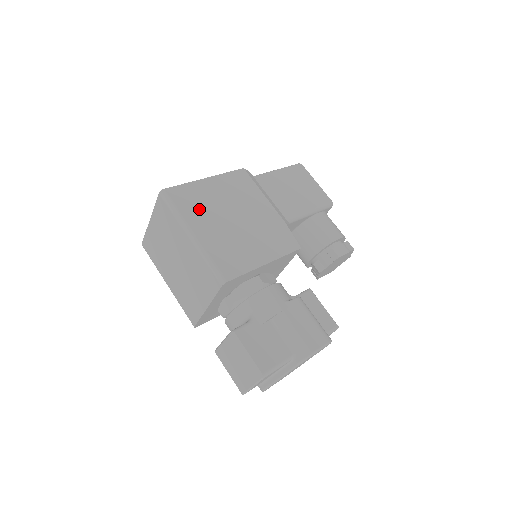
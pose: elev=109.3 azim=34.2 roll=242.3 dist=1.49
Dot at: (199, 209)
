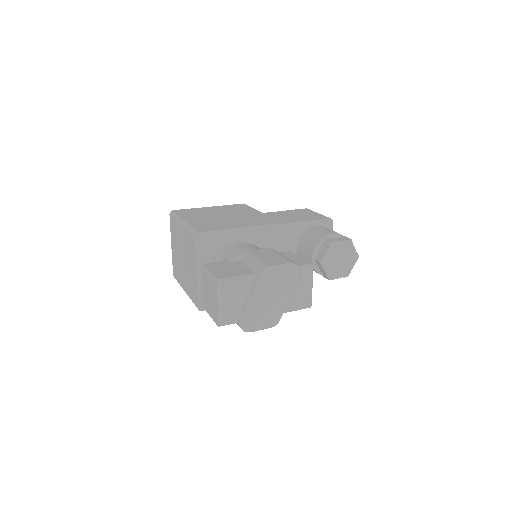
Dot at: (195, 214)
